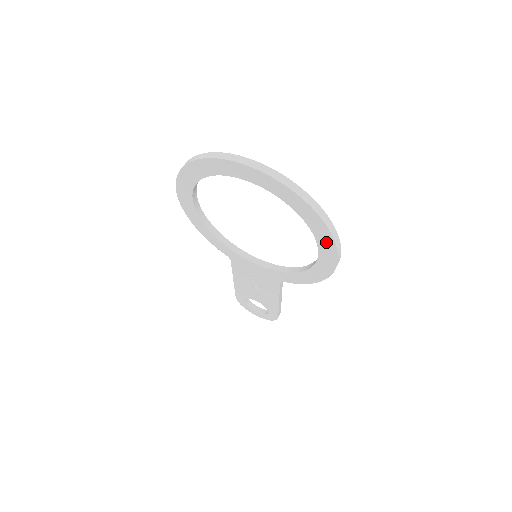
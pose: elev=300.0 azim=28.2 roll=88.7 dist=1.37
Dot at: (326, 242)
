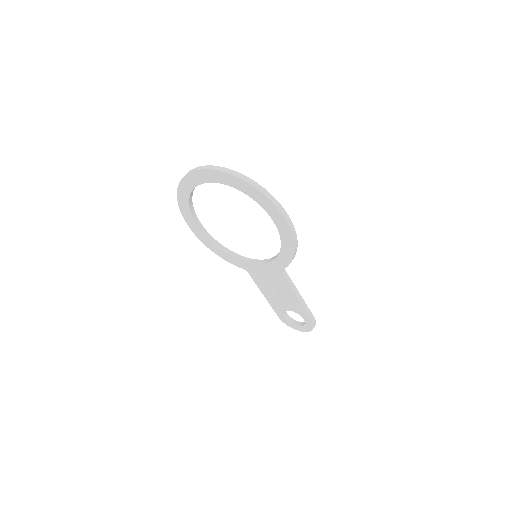
Dot at: (266, 204)
